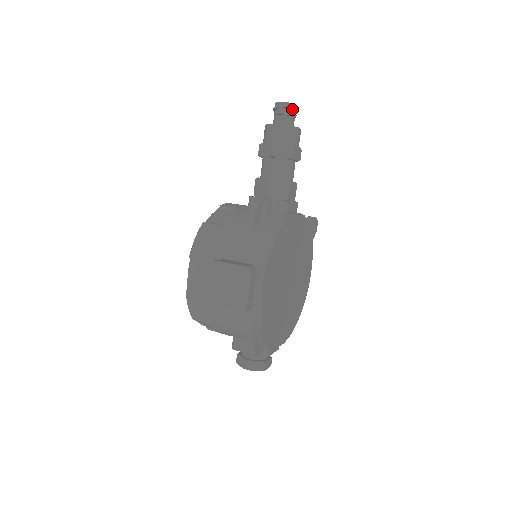
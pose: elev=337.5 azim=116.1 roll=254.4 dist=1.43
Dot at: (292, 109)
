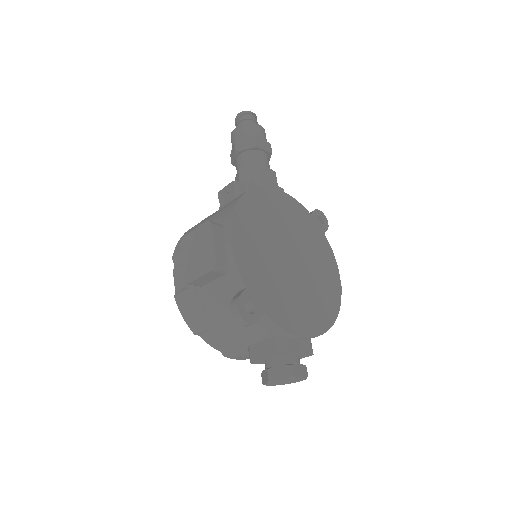
Dot at: (249, 115)
